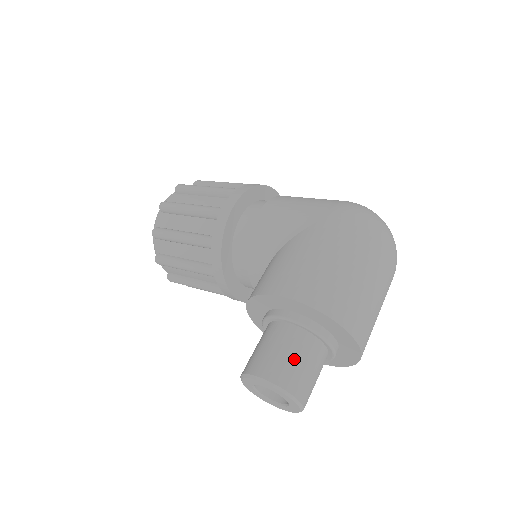
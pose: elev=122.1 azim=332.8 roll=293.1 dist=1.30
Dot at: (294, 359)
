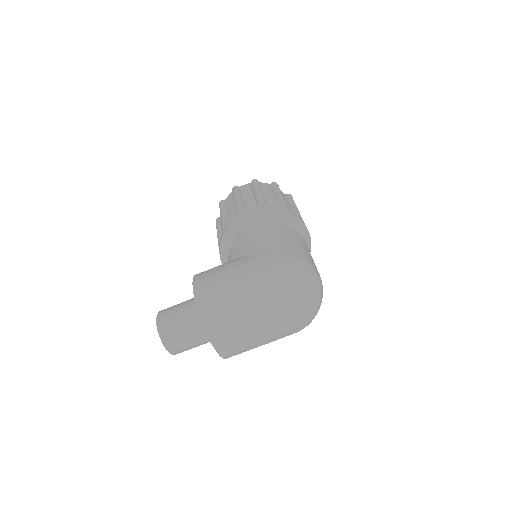
Dot at: (177, 322)
